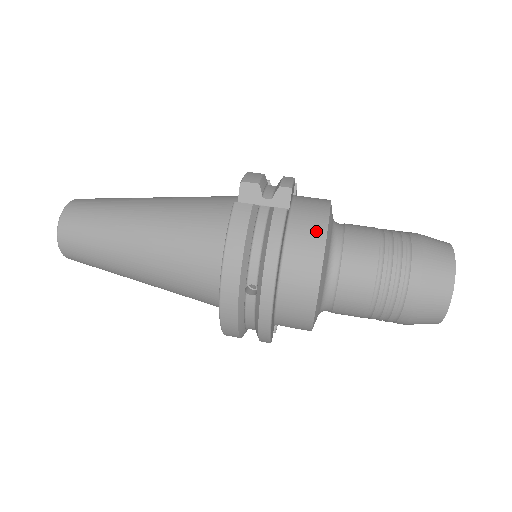
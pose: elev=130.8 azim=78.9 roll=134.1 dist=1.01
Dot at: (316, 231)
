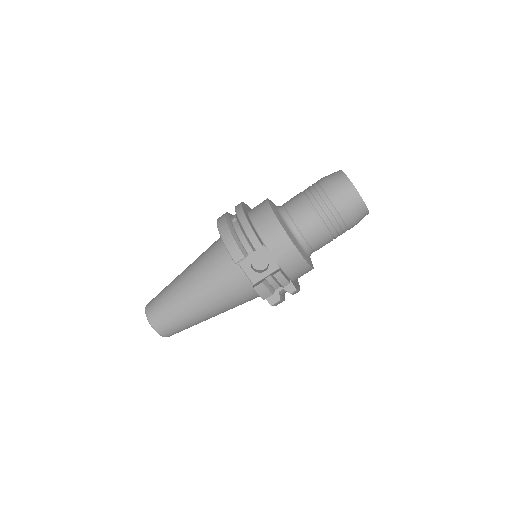
Dot at: occluded
